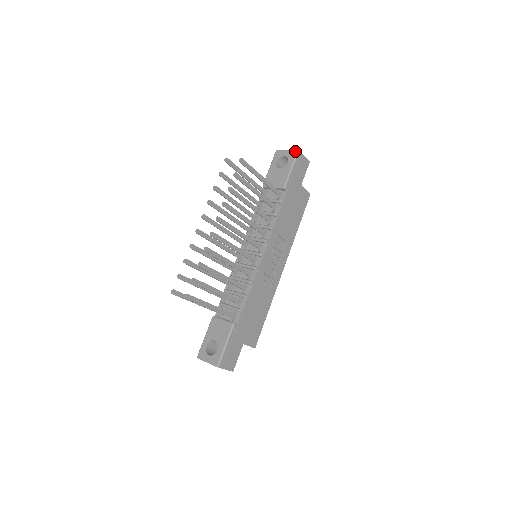
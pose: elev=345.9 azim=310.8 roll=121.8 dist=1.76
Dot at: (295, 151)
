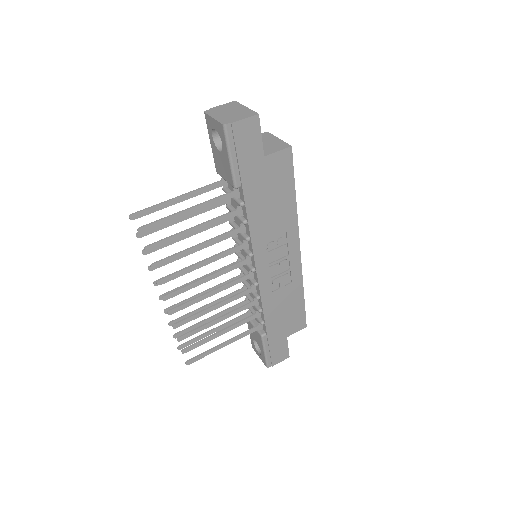
Dot at: (220, 126)
